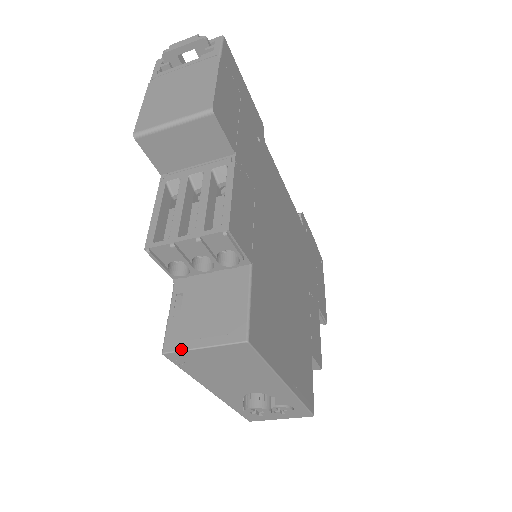
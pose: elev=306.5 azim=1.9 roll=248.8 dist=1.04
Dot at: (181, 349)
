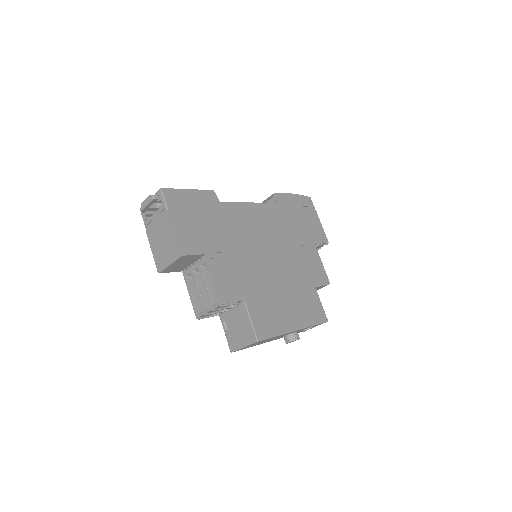
Dot at: (236, 350)
